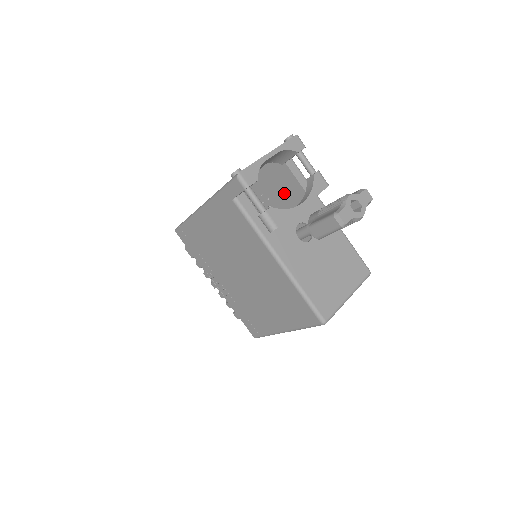
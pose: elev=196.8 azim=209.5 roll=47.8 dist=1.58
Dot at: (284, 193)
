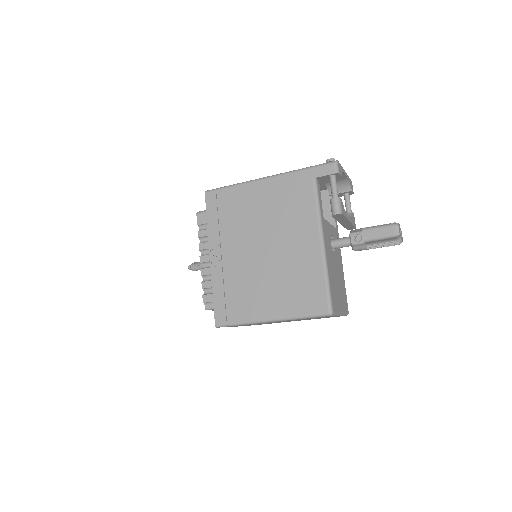
Dot at: occluded
